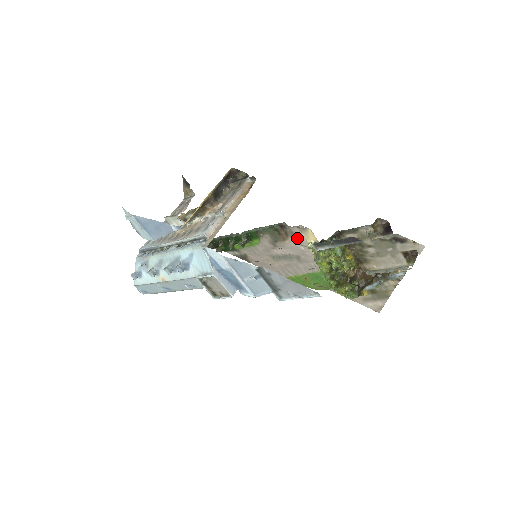
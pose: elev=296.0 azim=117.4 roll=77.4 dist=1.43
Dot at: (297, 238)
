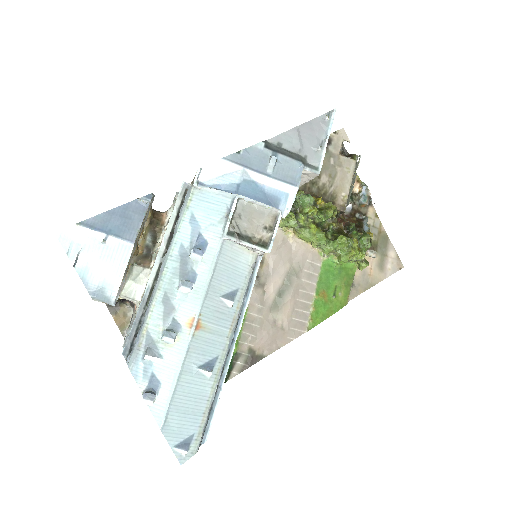
Dot at: occluded
